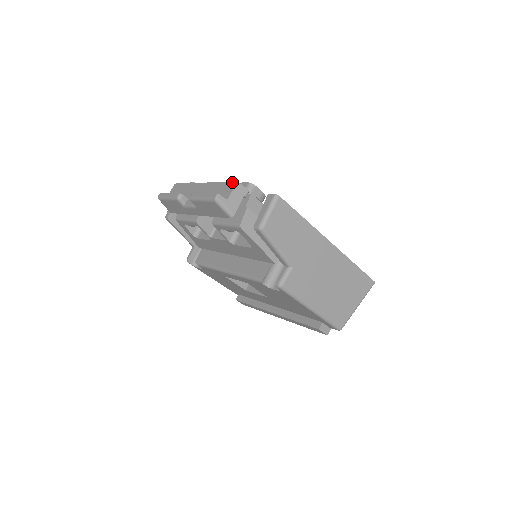
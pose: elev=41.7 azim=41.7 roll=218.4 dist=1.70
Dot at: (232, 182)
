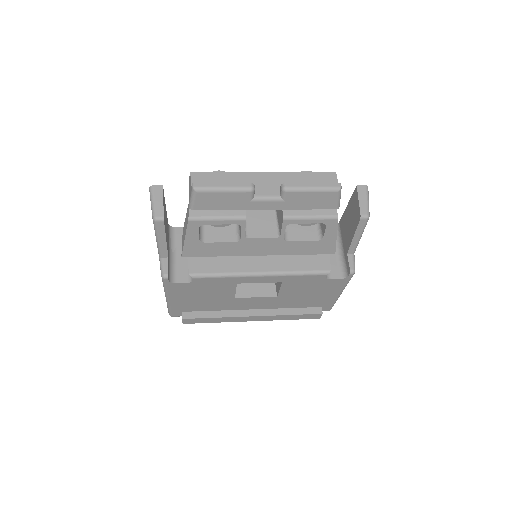
Dot at: (327, 172)
